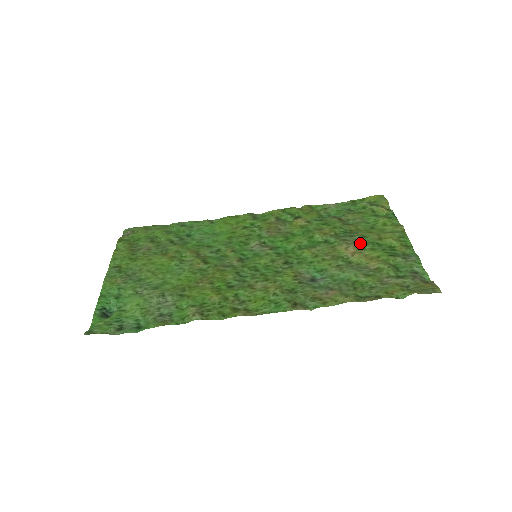
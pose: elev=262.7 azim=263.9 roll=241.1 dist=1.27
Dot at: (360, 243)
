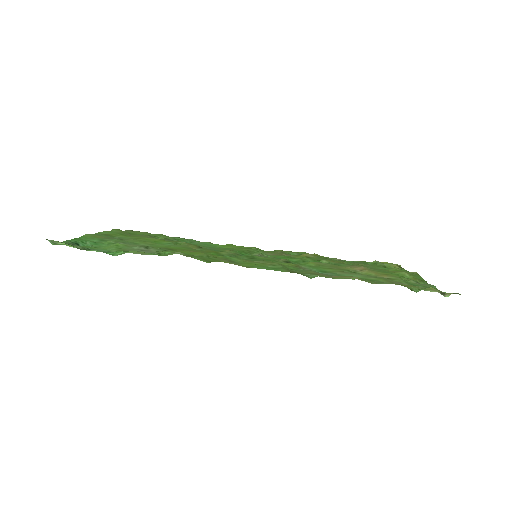
Dot at: occluded
